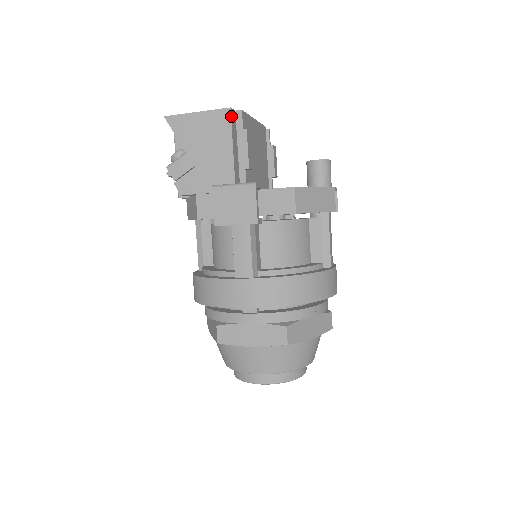
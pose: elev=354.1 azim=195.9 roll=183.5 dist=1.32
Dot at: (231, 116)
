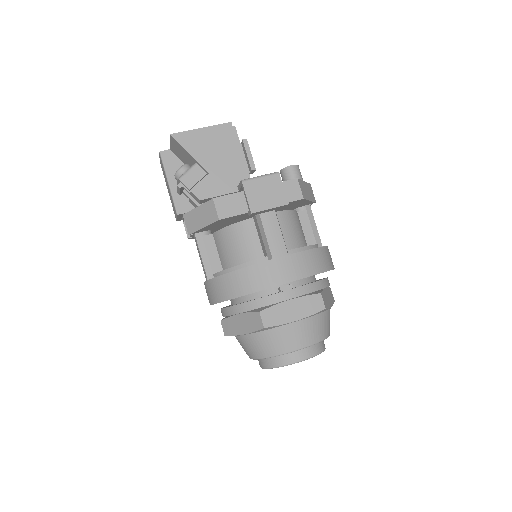
Dot at: (233, 129)
